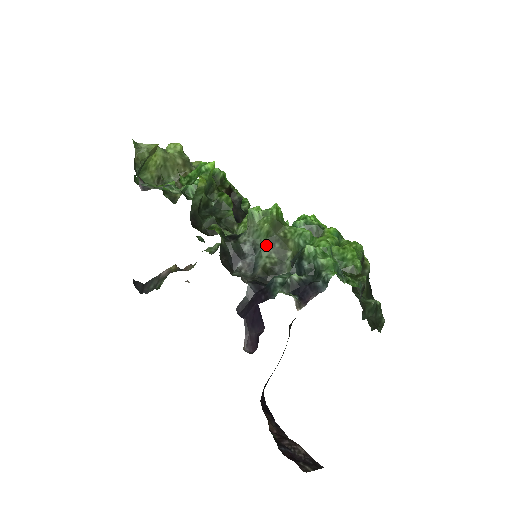
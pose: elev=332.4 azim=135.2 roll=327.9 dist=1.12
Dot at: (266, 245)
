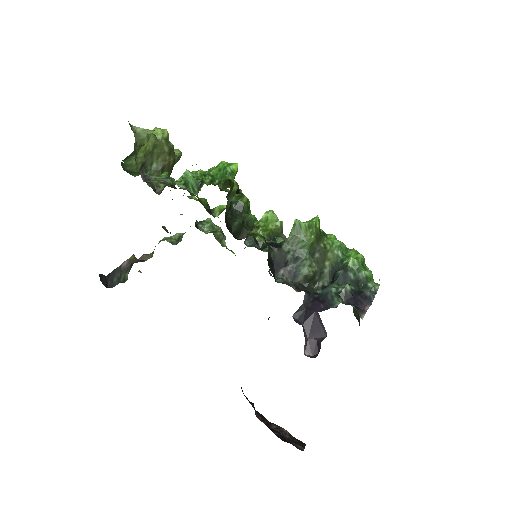
Dot at: (308, 255)
